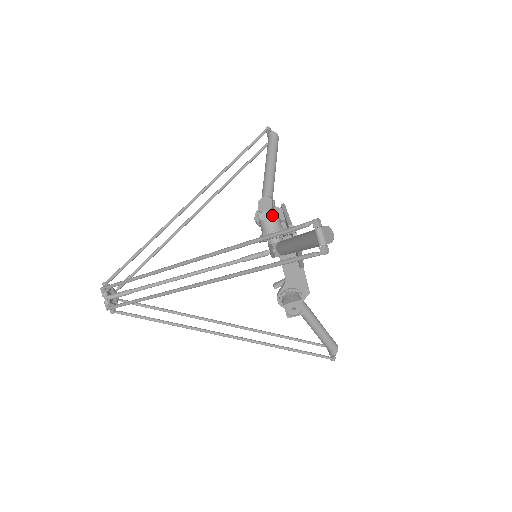
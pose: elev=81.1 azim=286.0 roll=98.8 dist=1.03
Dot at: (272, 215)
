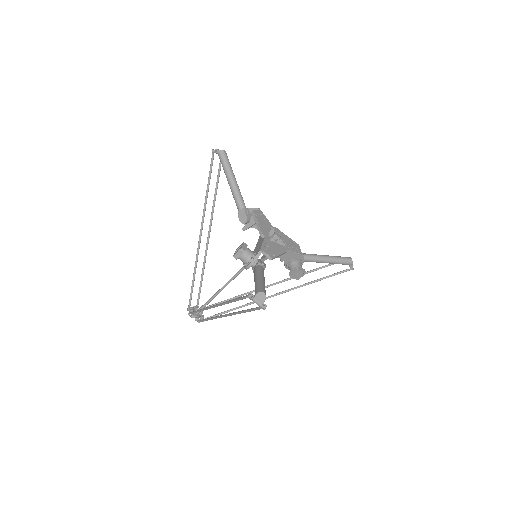
Dot at: (241, 254)
